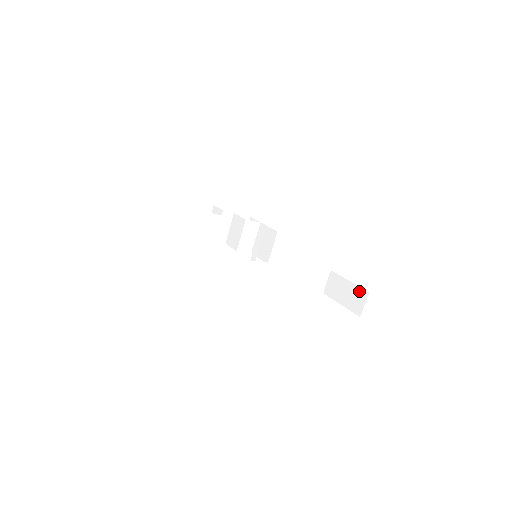
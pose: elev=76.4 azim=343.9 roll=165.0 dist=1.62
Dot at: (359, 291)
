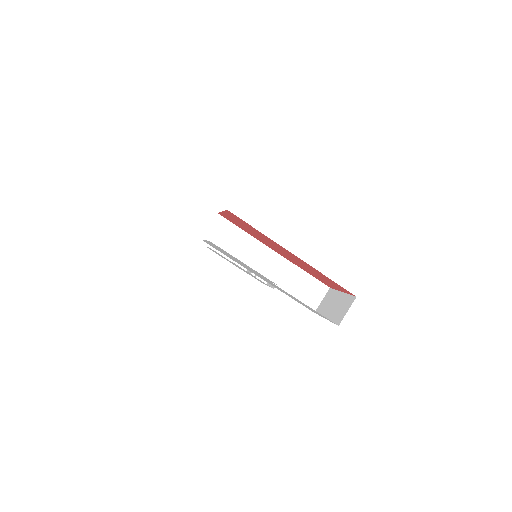
Dot at: (347, 299)
